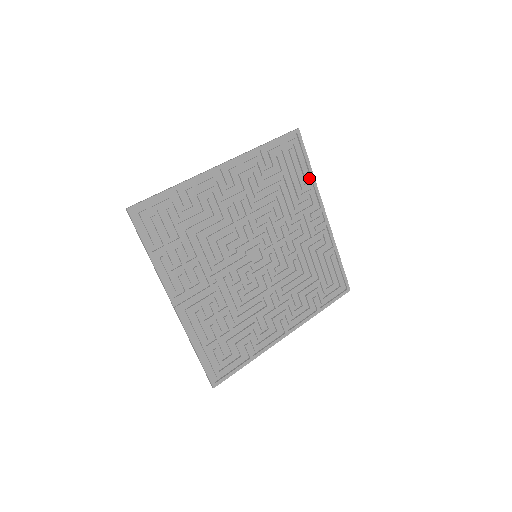
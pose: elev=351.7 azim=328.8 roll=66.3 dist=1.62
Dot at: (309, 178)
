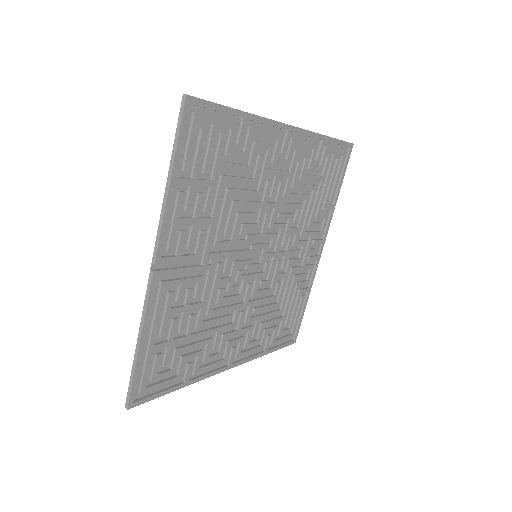
Dot at: (332, 201)
